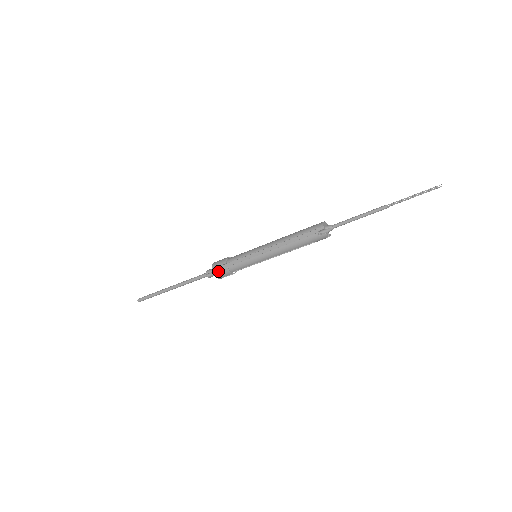
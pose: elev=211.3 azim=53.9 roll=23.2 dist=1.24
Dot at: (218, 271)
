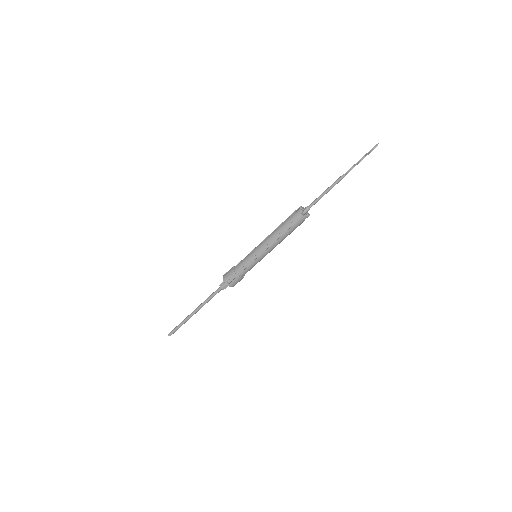
Dot at: (226, 274)
